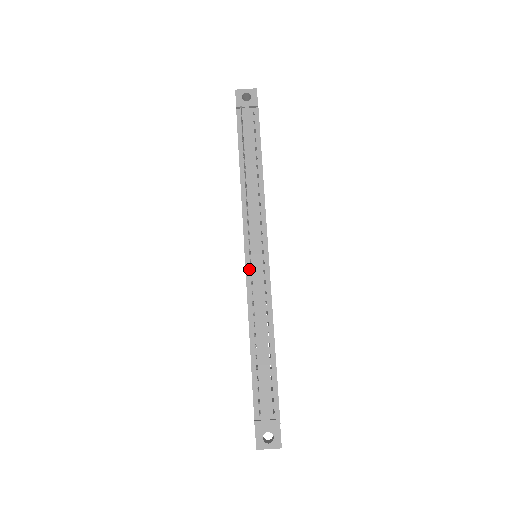
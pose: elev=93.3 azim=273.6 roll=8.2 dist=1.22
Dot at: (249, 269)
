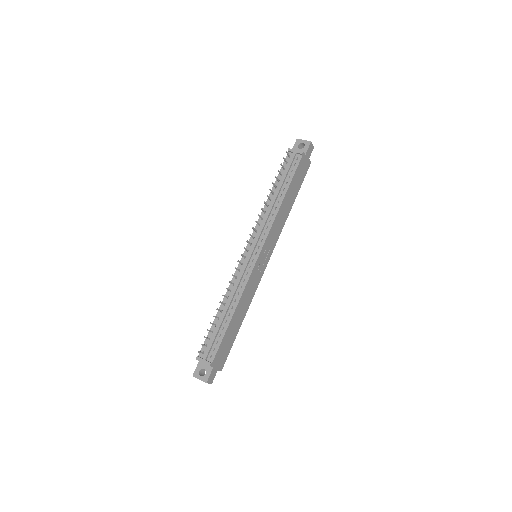
Dot at: (242, 261)
